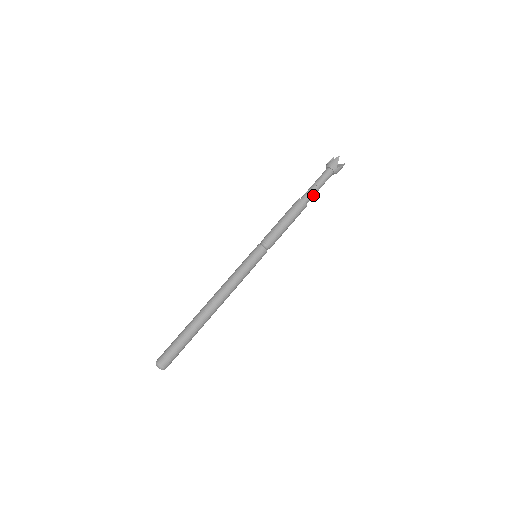
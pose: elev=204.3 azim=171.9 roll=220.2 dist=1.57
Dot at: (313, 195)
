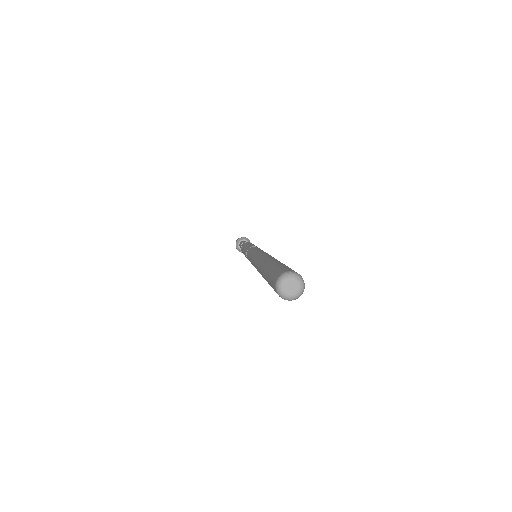
Dot at: occluded
